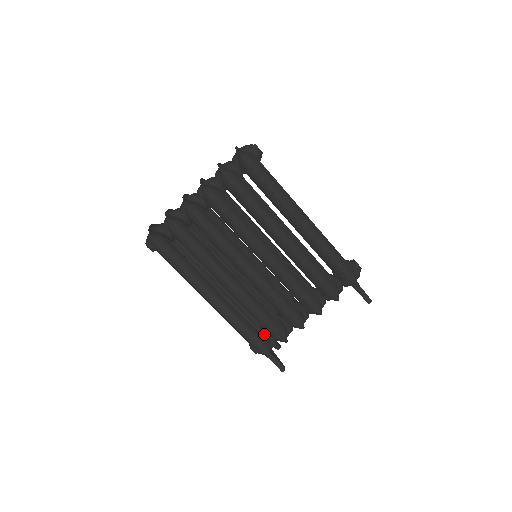
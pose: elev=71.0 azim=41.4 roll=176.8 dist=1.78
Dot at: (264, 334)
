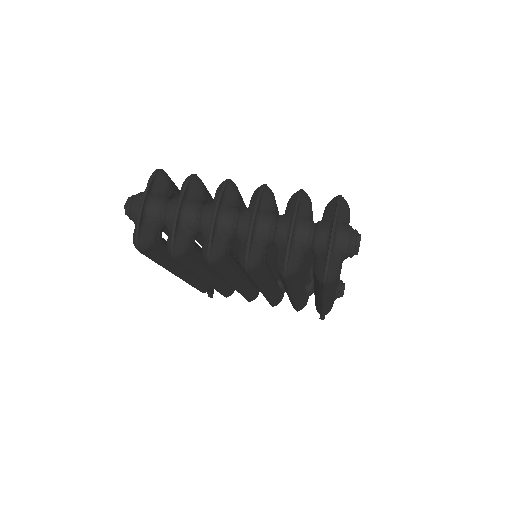
Dot at: occluded
